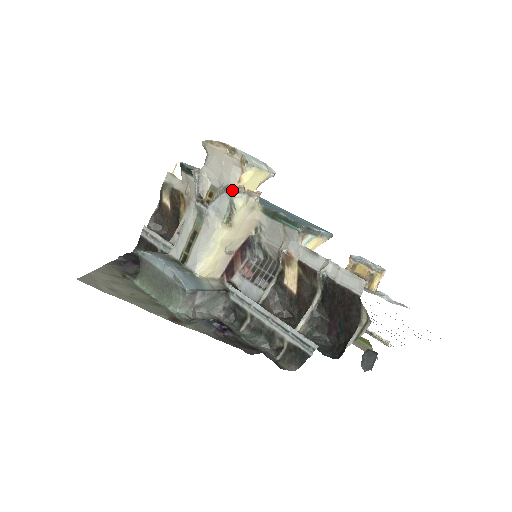
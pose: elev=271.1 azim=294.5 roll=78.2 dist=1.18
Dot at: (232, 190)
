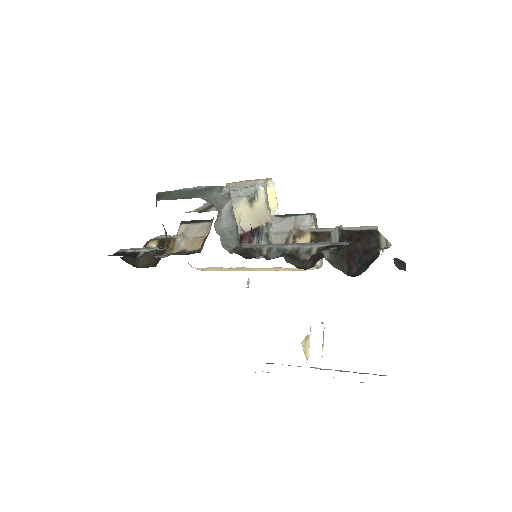
Dot at: (259, 184)
